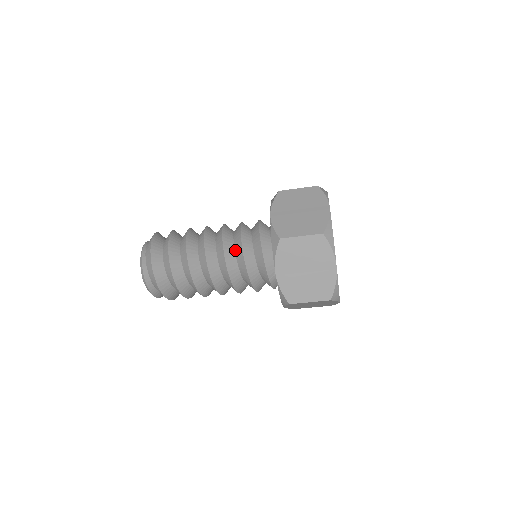
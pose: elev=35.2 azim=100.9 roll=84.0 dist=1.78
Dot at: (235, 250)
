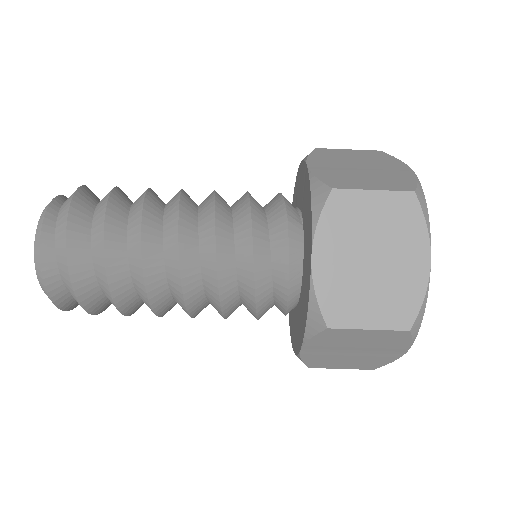
Dot at: occluded
